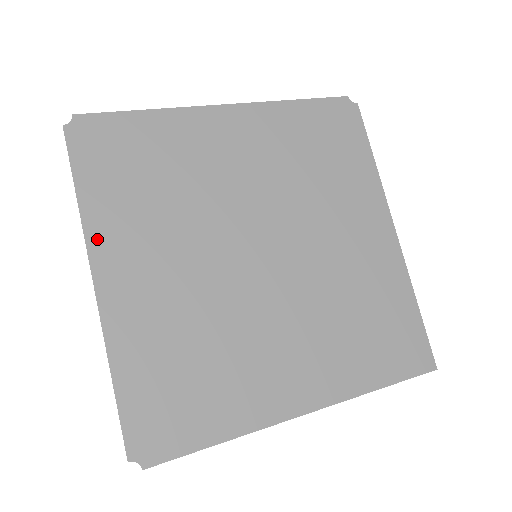
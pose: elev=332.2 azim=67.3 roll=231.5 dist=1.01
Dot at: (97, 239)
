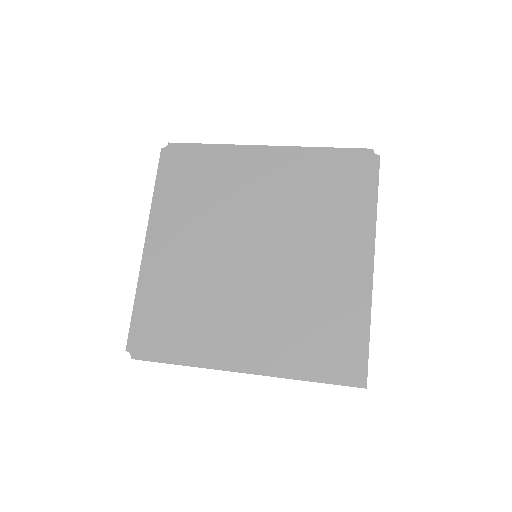
Dot at: (155, 219)
